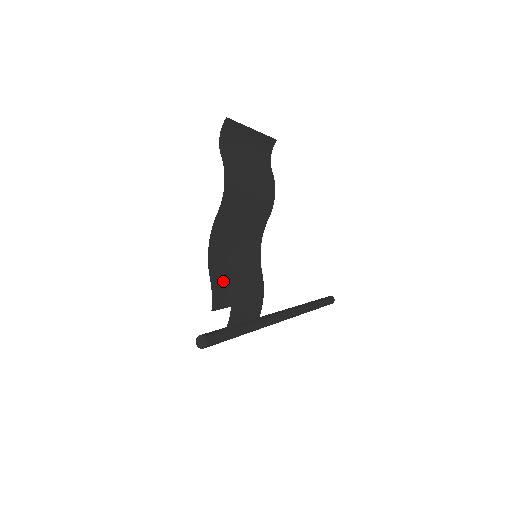
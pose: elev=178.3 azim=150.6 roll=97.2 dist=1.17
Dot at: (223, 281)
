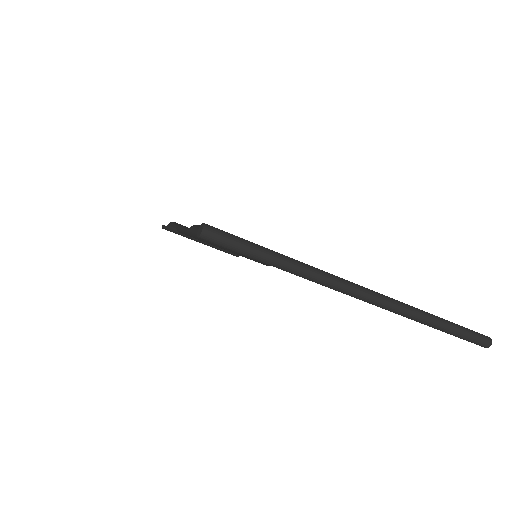
Dot at: occluded
